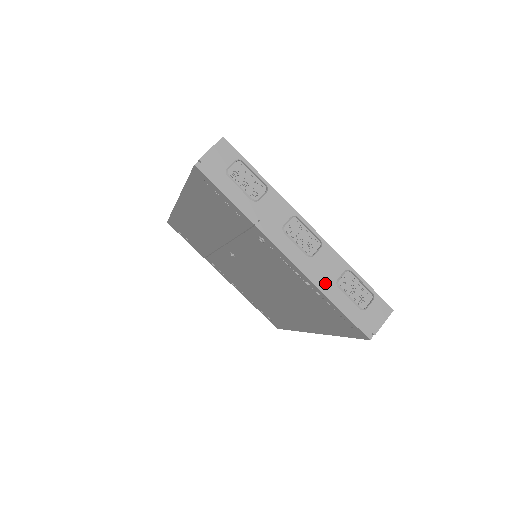
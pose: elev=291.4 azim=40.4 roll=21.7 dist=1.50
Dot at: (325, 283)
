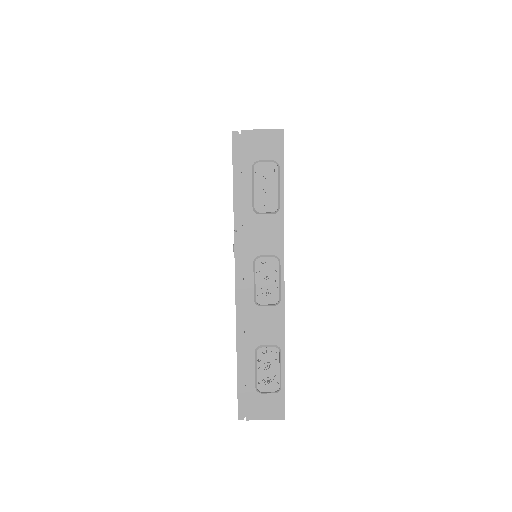
Dot at: (247, 337)
